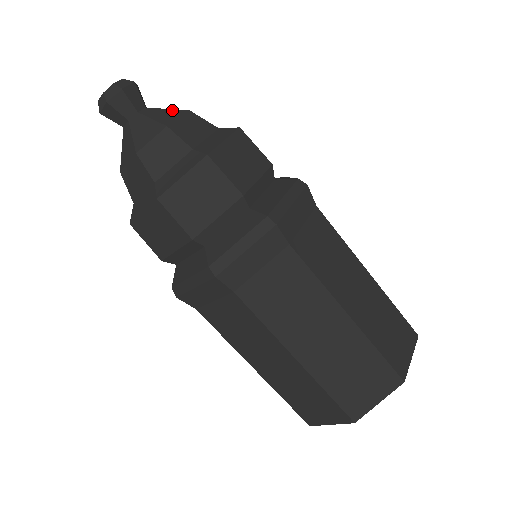
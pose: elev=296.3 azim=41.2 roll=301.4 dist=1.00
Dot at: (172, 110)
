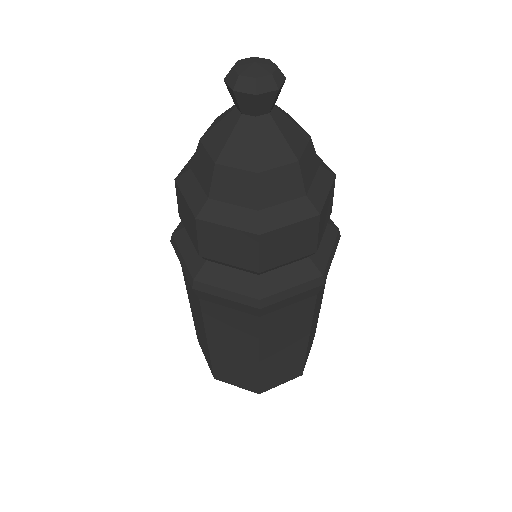
Dot at: (286, 145)
